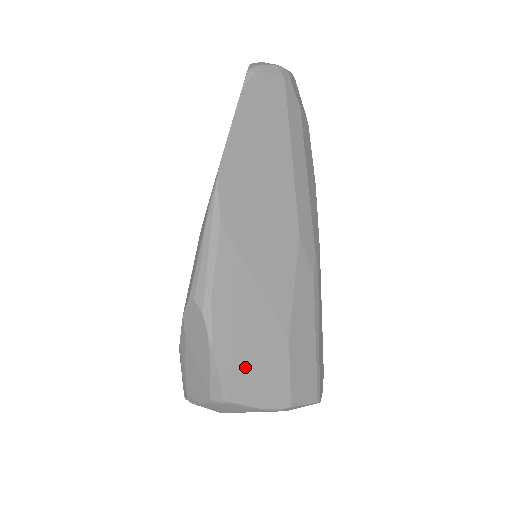
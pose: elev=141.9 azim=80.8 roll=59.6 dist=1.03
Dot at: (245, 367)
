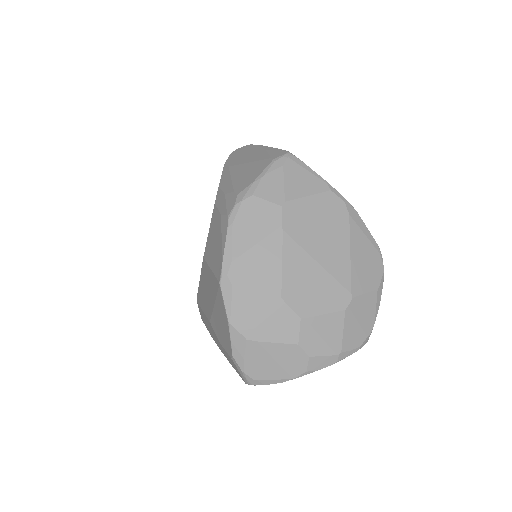
Dot at: occluded
